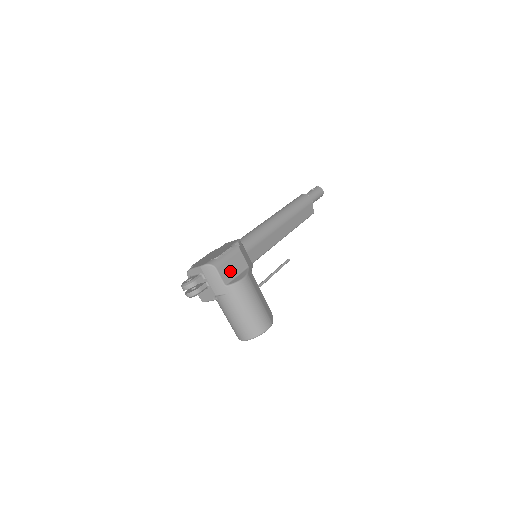
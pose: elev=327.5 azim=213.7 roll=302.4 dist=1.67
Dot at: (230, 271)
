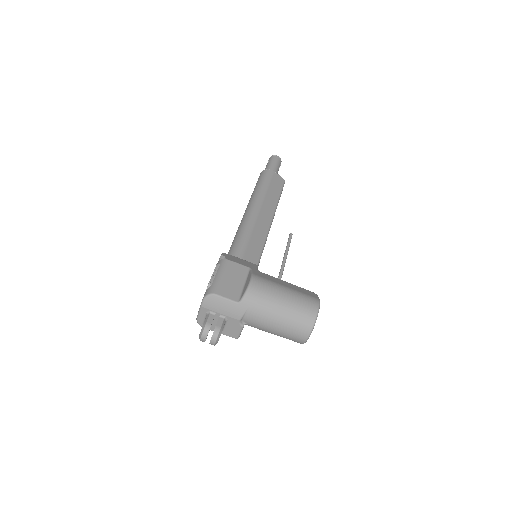
Dot at: (233, 286)
